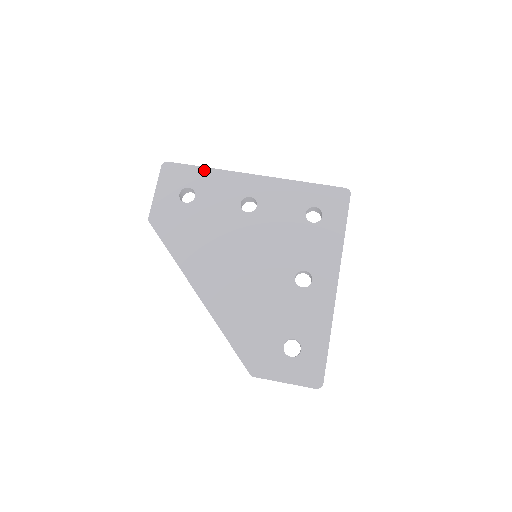
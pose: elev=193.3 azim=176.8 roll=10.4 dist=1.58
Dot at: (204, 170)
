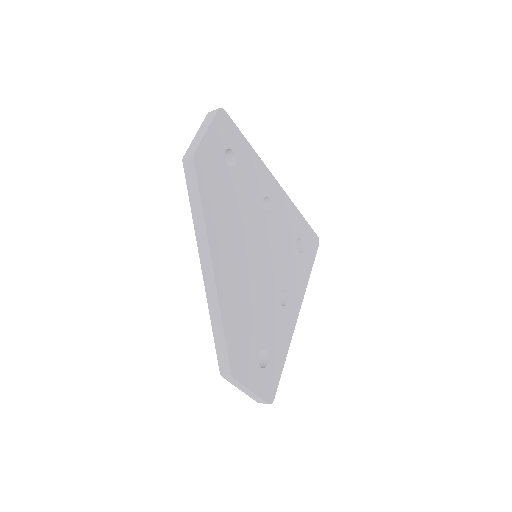
Dot at: (248, 145)
